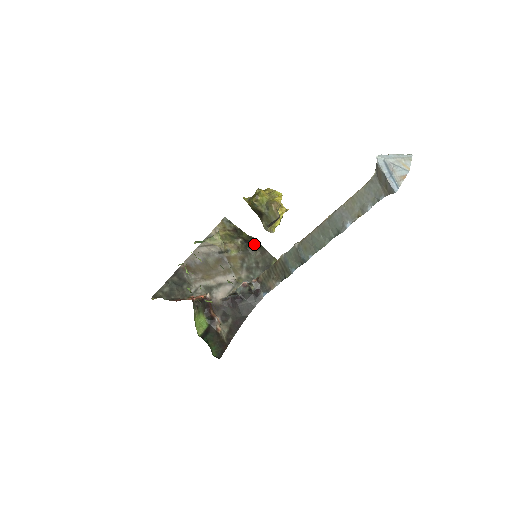
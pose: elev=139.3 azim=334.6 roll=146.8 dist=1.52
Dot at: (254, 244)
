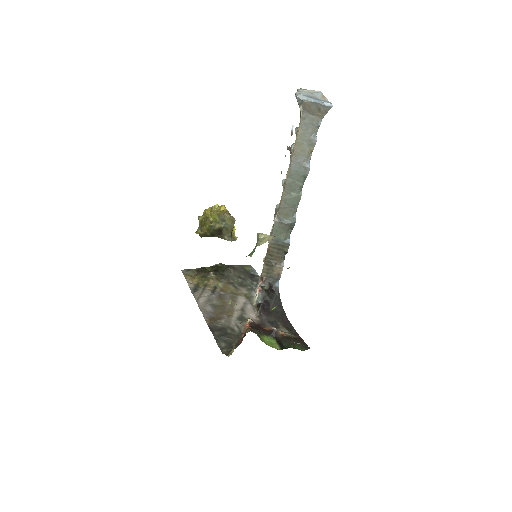
Dot at: (221, 268)
